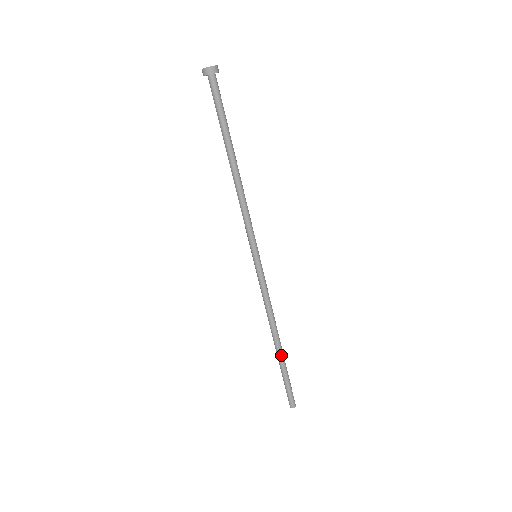
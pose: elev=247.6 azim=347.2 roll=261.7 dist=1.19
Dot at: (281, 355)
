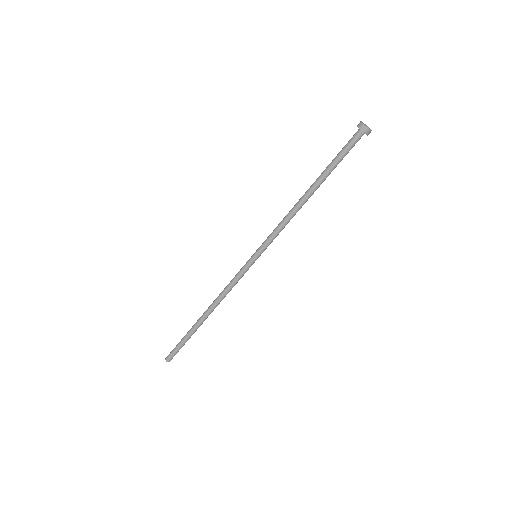
Dot at: (199, 325)
